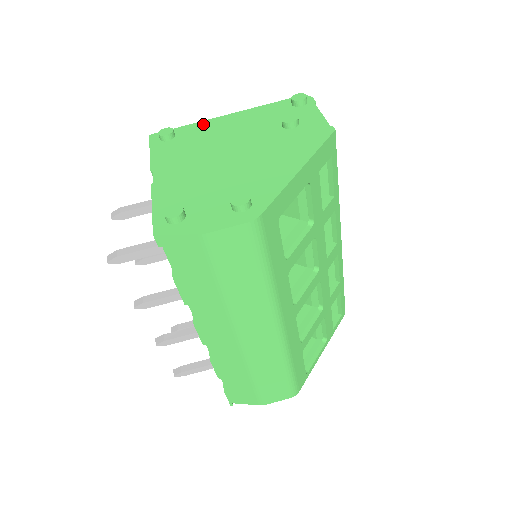
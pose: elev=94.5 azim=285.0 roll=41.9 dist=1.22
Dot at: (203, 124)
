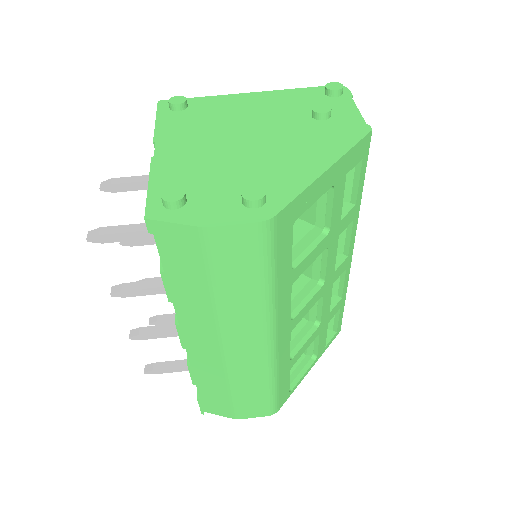
Dot at: (221, 99)
